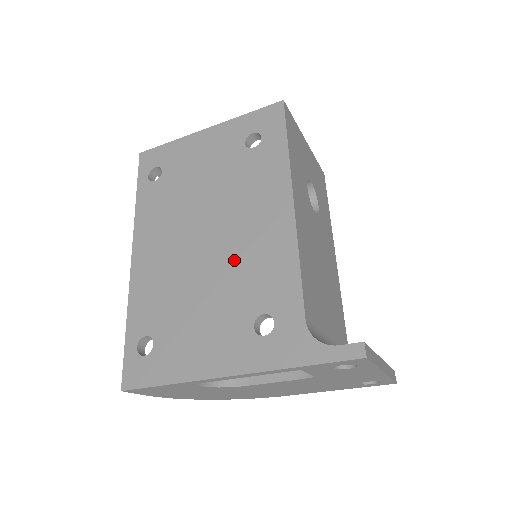
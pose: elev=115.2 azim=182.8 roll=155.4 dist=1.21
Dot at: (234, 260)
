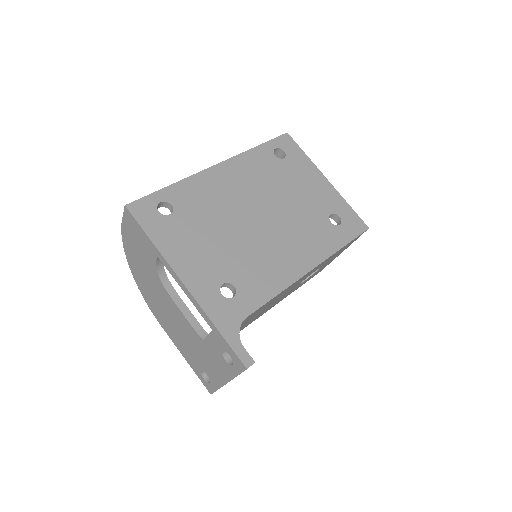
Dot at: (256, 247)
